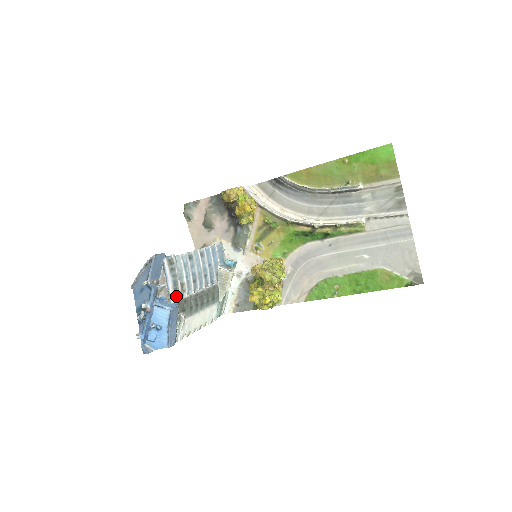
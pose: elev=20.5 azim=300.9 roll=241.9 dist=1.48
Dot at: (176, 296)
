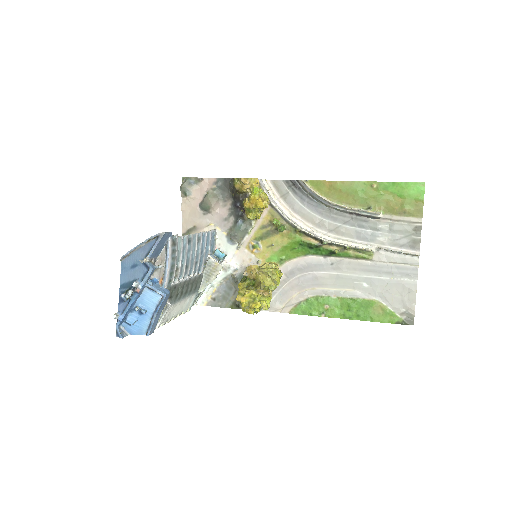
Dot at: (169, 281)
